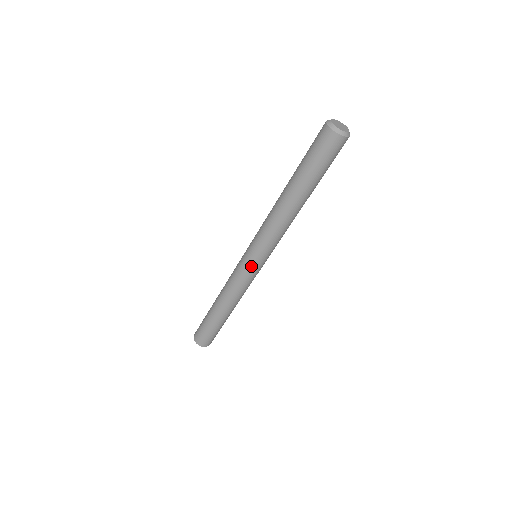
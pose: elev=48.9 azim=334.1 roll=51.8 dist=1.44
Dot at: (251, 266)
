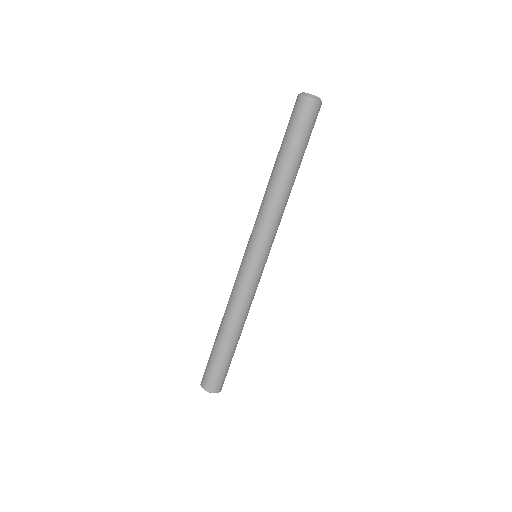
Dot at: (251, 263)
